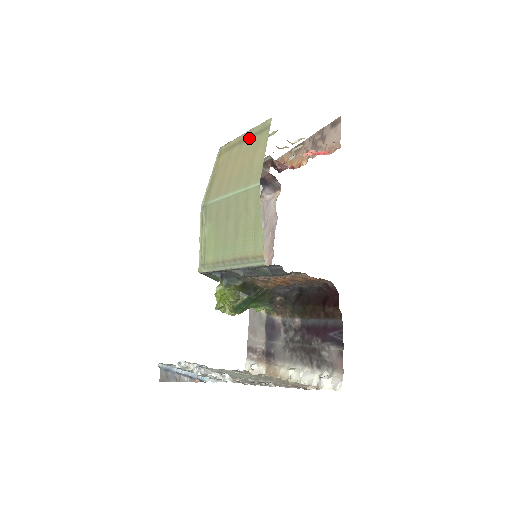
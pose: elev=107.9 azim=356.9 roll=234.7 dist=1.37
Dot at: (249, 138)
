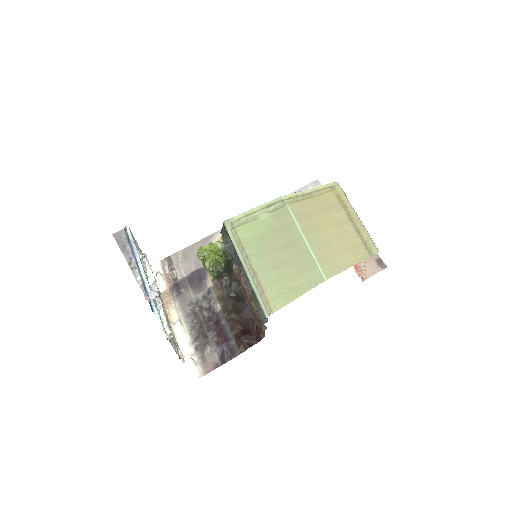
Dot at: (356, 230)
